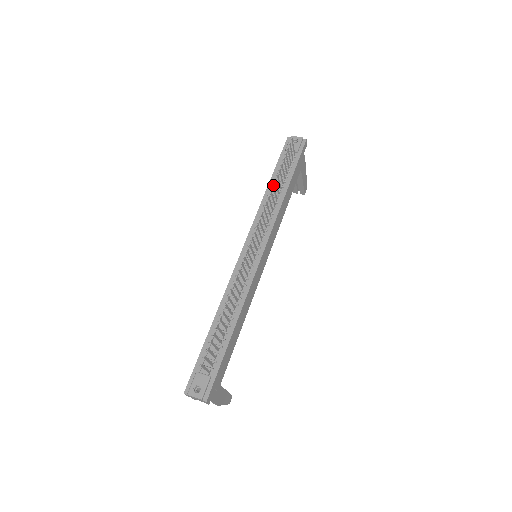
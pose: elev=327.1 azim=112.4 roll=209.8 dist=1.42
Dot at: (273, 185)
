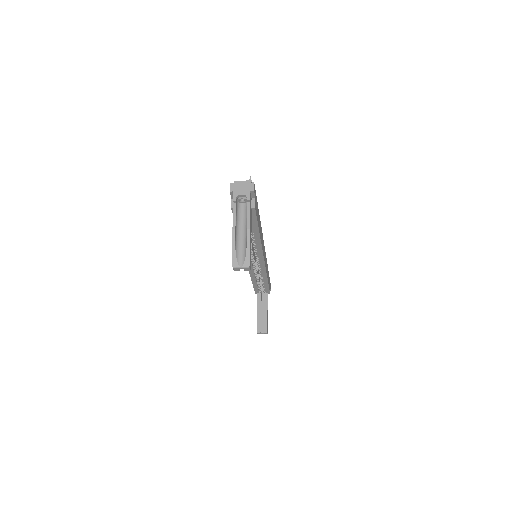
Dot at: occluded
